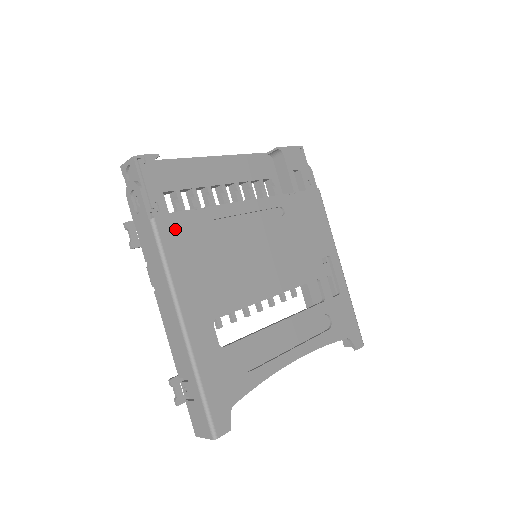
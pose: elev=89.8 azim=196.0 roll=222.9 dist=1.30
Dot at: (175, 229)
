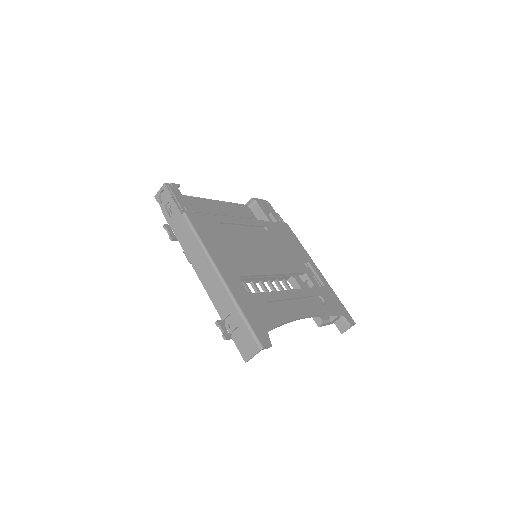
Dot at: (200, 221)
